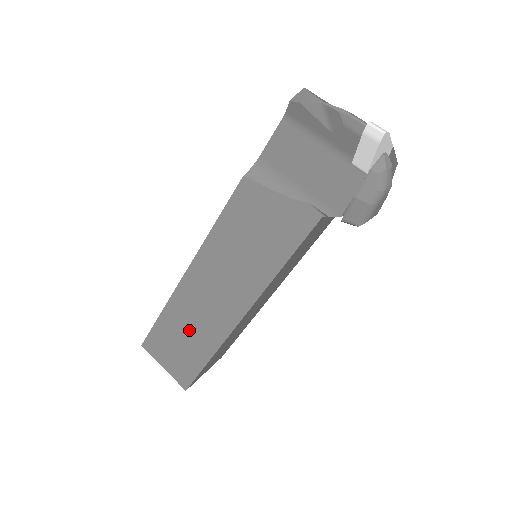
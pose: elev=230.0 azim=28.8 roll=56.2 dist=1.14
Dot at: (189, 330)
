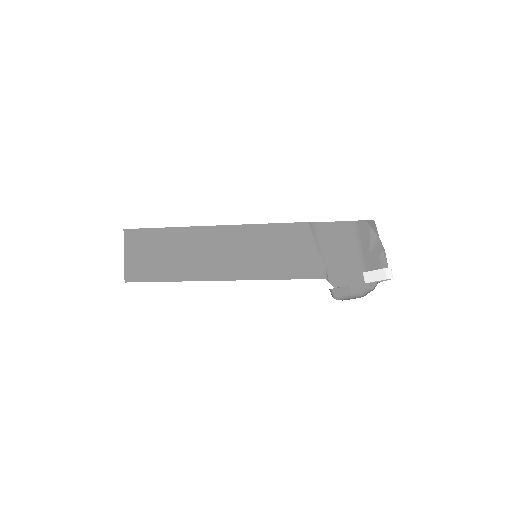
Dot at: (176, 254)
